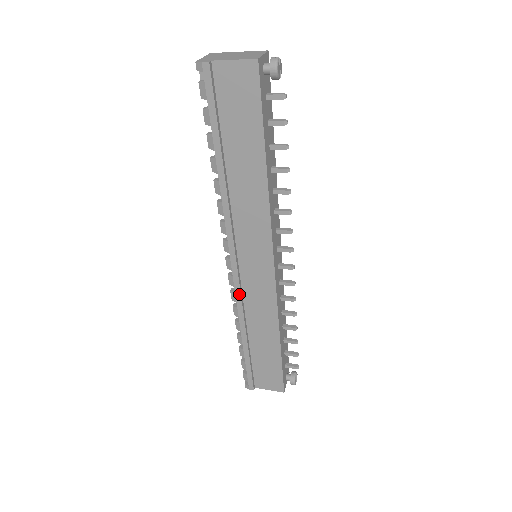
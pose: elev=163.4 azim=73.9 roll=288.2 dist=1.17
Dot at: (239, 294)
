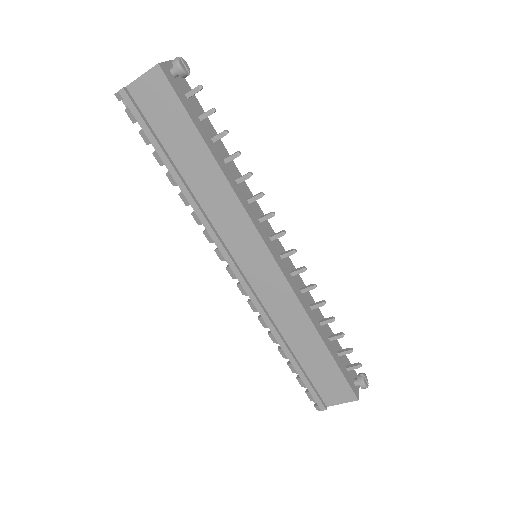
Dot at: (256, 301)
